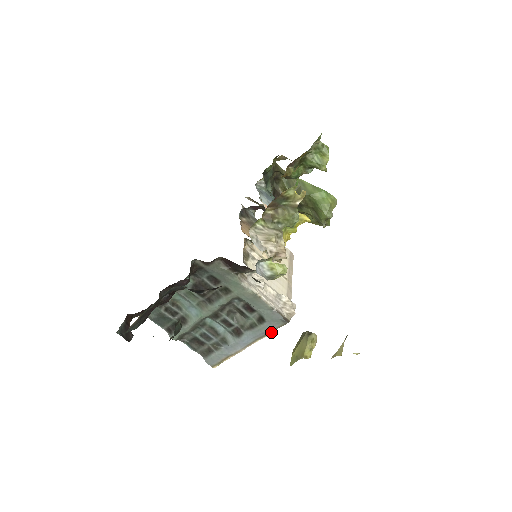
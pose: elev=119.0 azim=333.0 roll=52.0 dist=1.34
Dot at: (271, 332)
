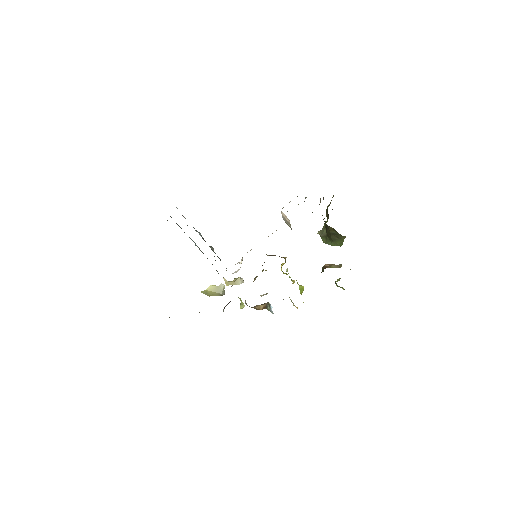
Dot at: occluded
